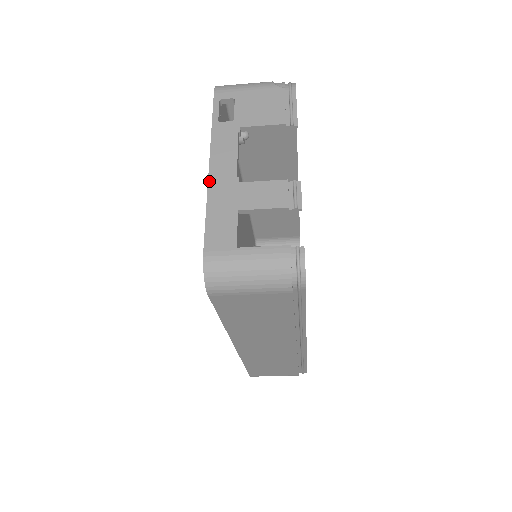
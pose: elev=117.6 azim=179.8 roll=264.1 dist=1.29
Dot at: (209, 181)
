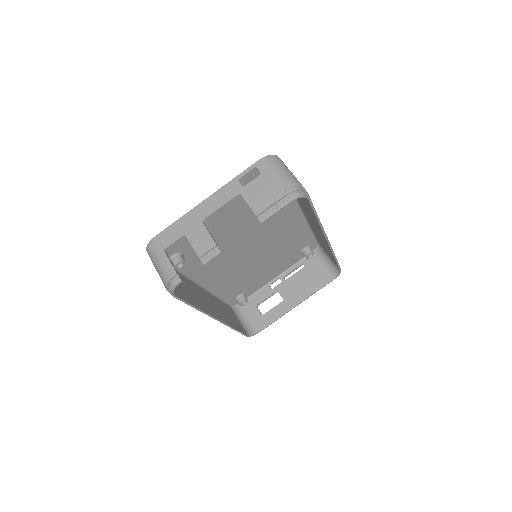
Dot at: (195, 207)
